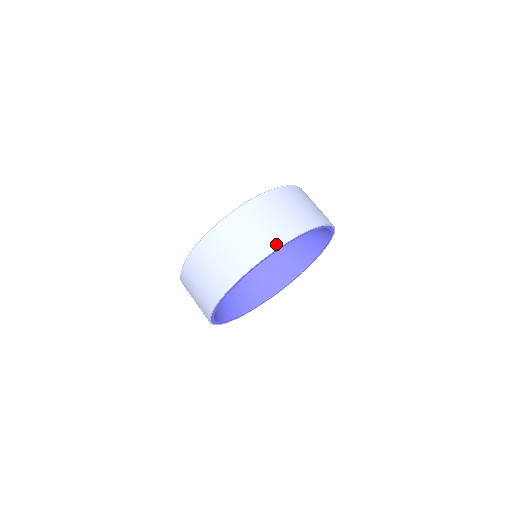
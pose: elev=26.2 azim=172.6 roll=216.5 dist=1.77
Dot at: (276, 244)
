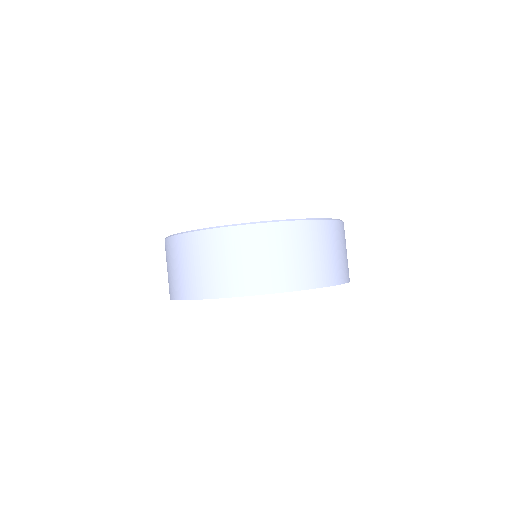
Dot at: (240, 291)
